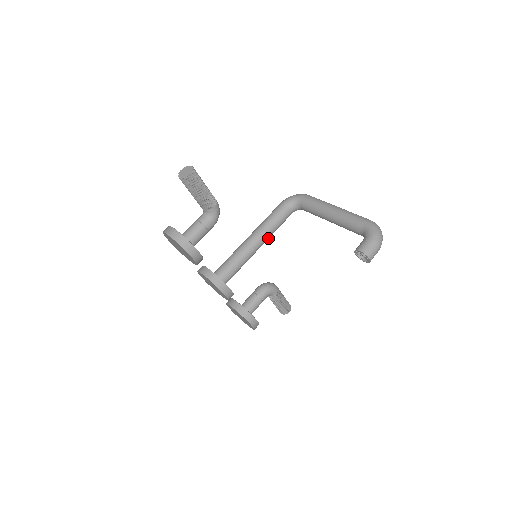
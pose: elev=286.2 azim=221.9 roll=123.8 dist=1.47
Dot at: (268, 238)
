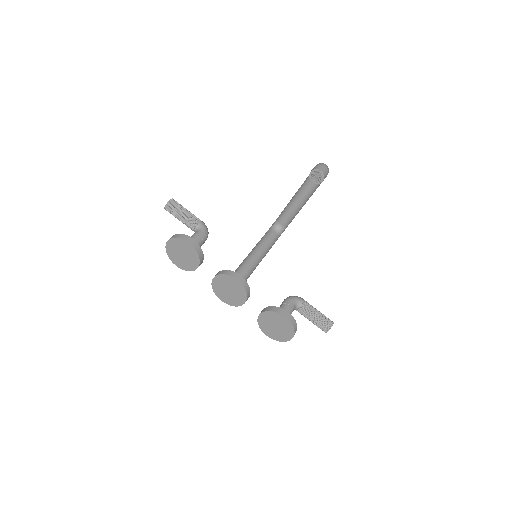
Dot at: (265, 251)
